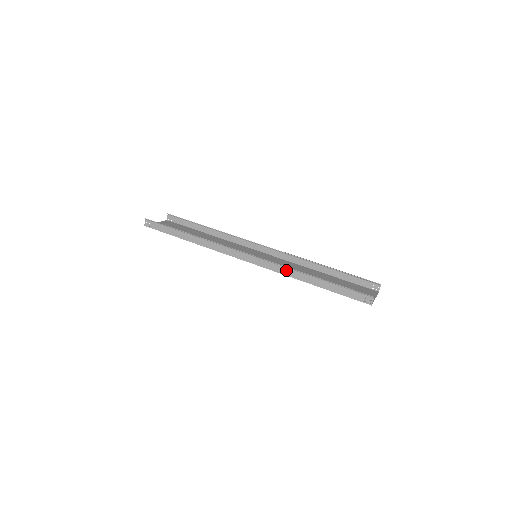
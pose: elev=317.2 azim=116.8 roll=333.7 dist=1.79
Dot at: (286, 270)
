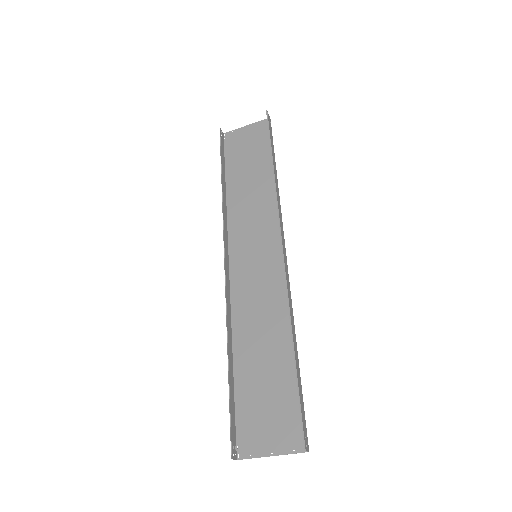
Dot at: (228, 315)
